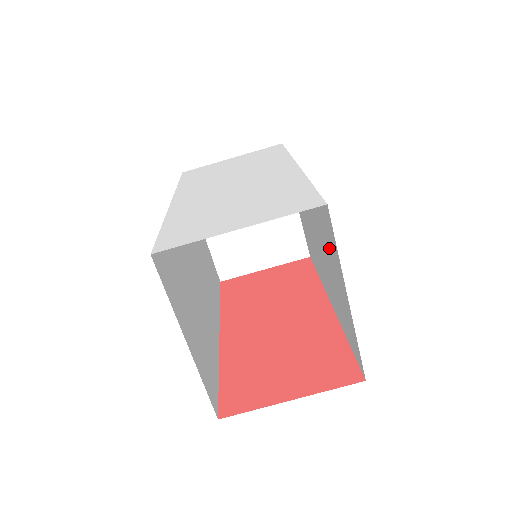
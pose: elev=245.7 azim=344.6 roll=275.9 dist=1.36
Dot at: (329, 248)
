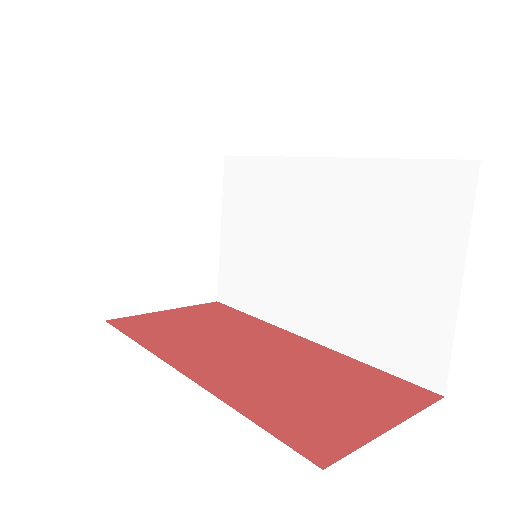
Dot at: (409, 233)
